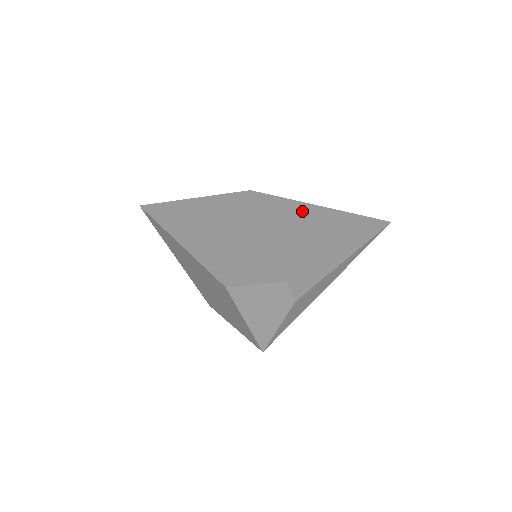
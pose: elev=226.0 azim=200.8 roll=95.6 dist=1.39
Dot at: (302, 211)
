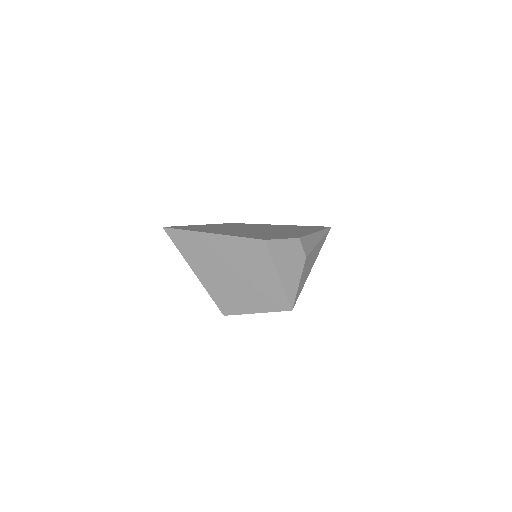
Dot at: (275, 226)
